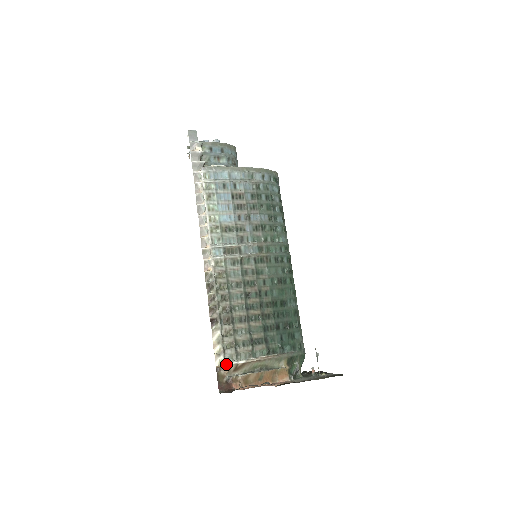
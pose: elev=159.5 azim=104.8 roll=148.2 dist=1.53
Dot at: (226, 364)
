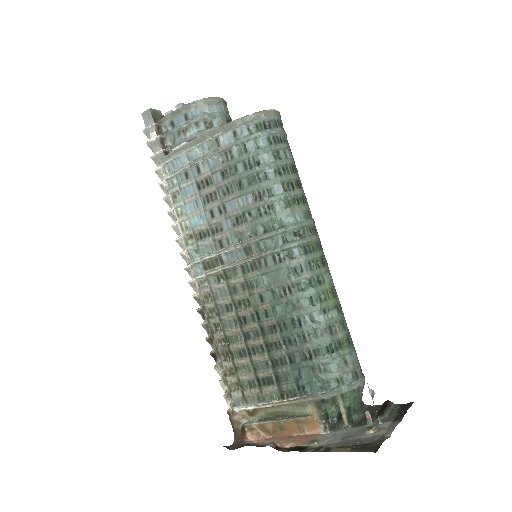
Dot at: (235, 409)
